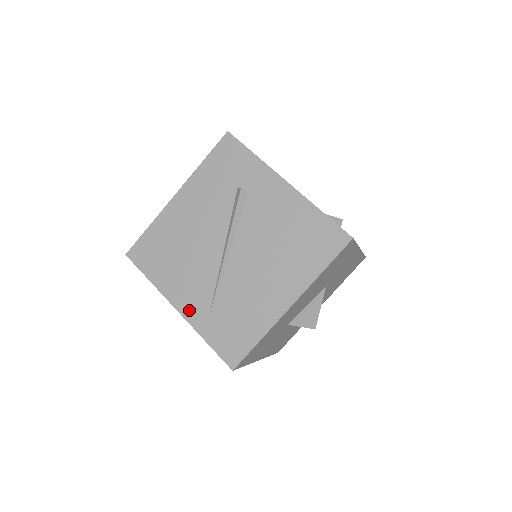
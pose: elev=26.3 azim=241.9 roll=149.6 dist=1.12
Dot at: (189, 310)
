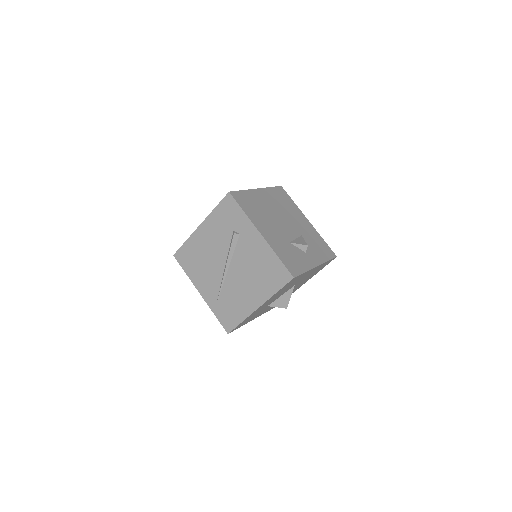
Dot at: (206, 296)
